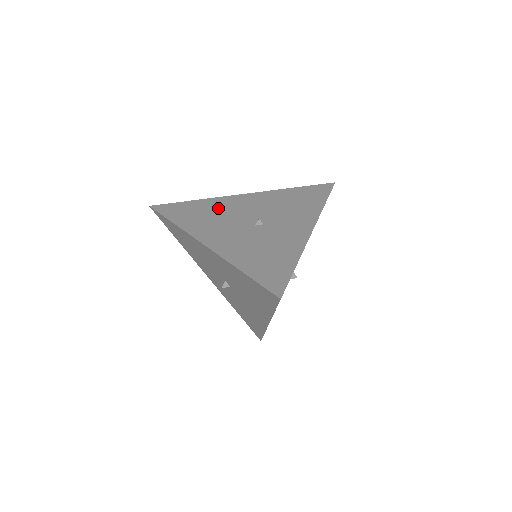
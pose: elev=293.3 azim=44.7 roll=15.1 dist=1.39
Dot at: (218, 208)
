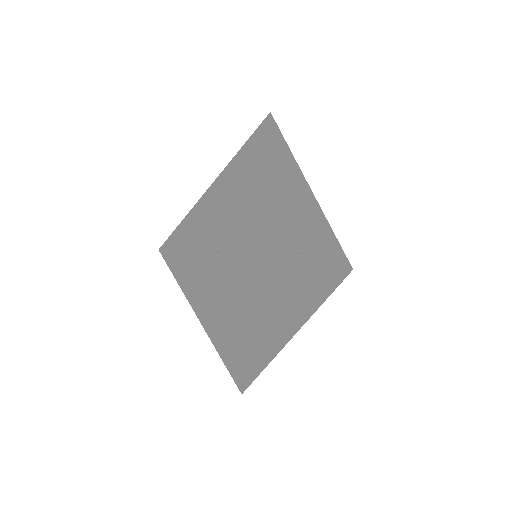
Dot at: (192, 235)
